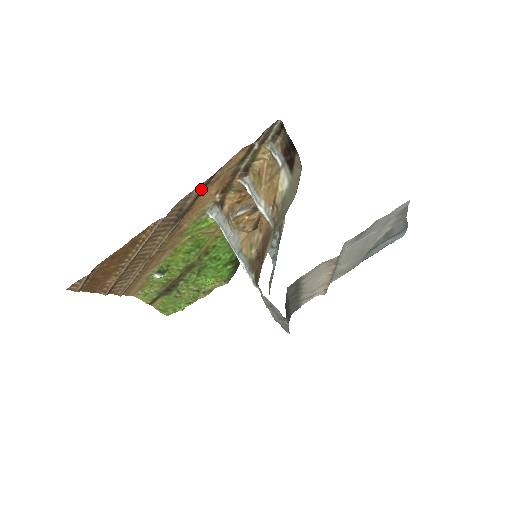
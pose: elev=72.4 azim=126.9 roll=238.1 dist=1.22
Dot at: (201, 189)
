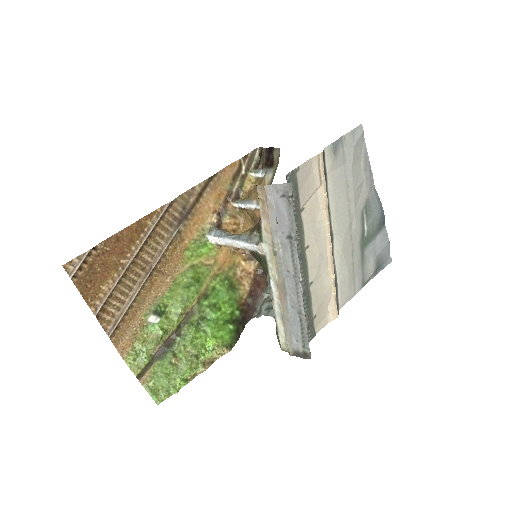
Dot at: (202, 189)
